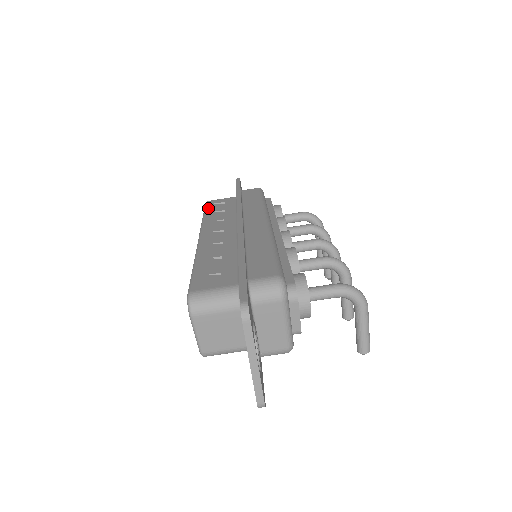
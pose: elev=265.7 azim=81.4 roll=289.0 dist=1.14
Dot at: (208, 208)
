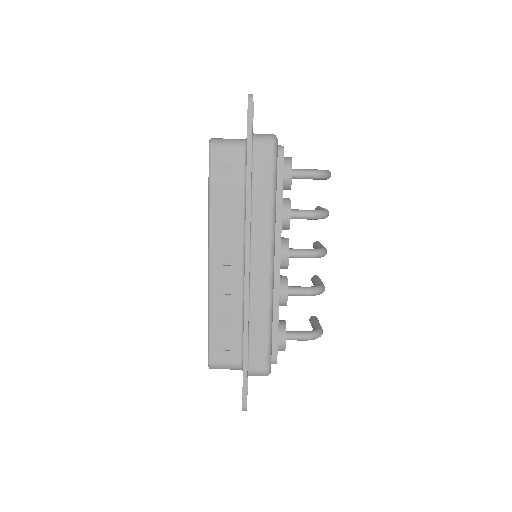
Dot at: (213, 180)
